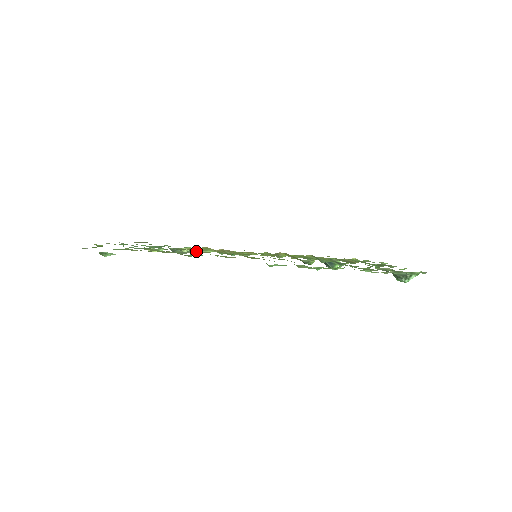
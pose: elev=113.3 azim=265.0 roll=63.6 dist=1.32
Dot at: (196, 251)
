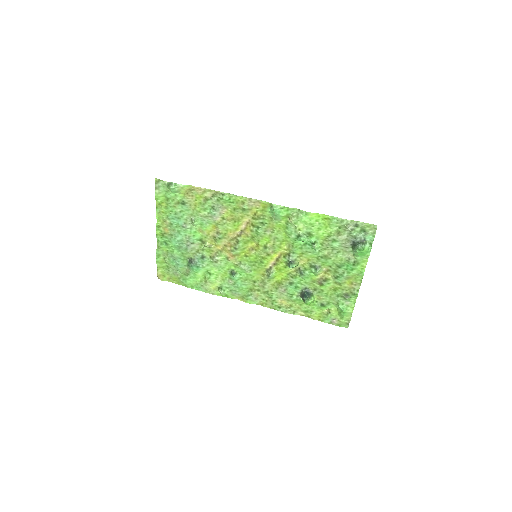
Dot at: (216, 239)
